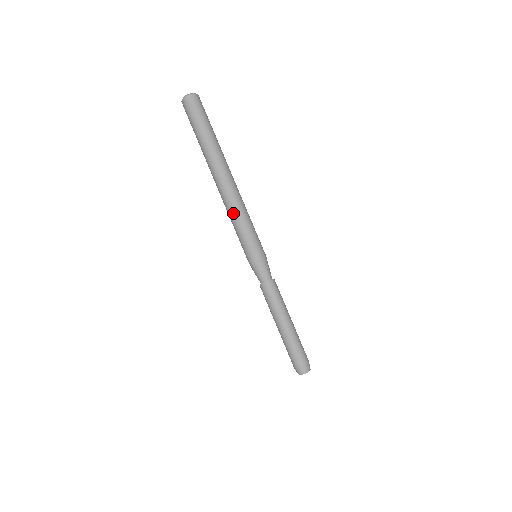
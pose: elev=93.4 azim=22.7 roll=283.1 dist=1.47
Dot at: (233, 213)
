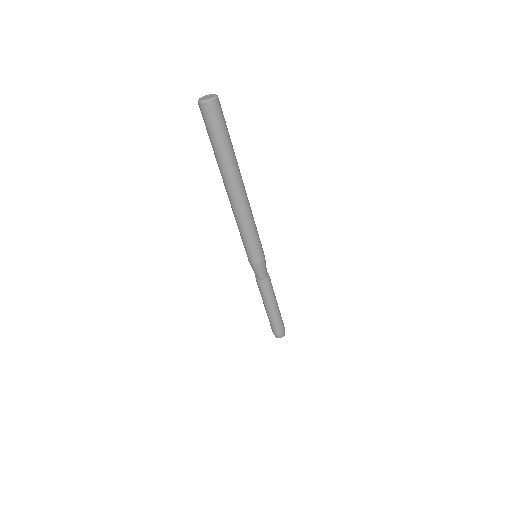
Dot at: (249, 223)
